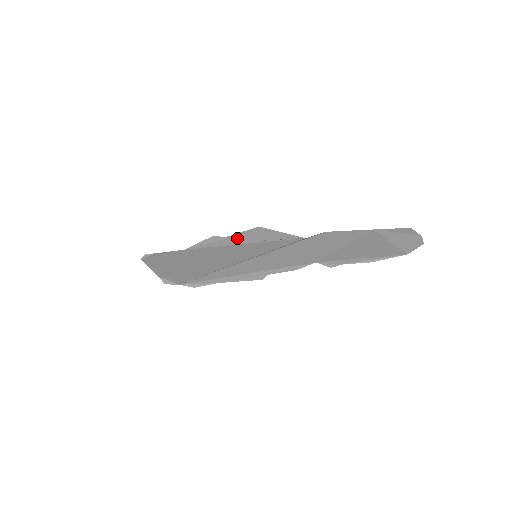
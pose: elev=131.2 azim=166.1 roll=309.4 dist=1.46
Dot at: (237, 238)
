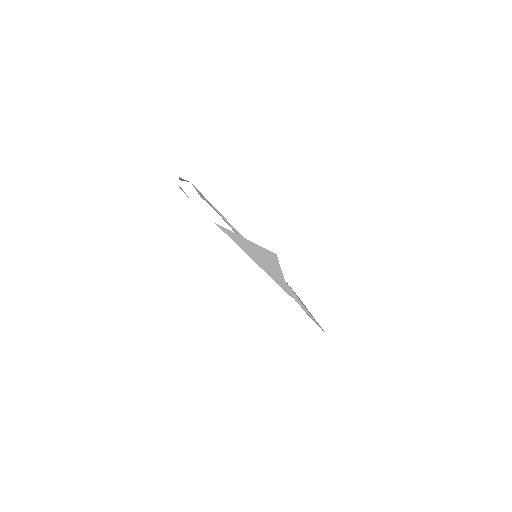
Dot at: (255, 251)
